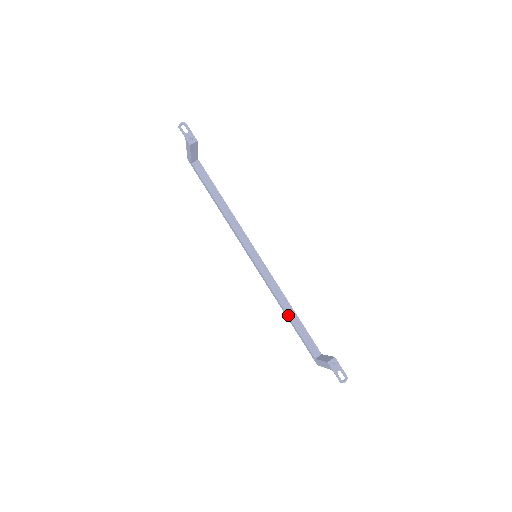
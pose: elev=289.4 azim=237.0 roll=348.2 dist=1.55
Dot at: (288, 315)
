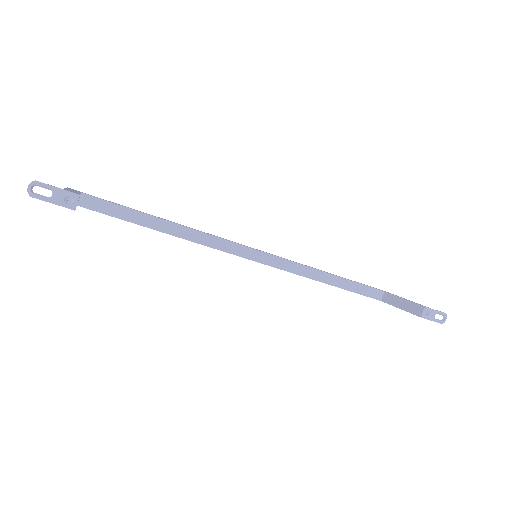
Dot at: (330, 284)
